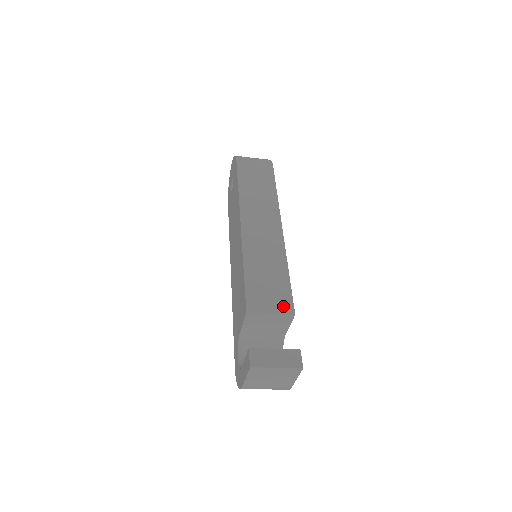
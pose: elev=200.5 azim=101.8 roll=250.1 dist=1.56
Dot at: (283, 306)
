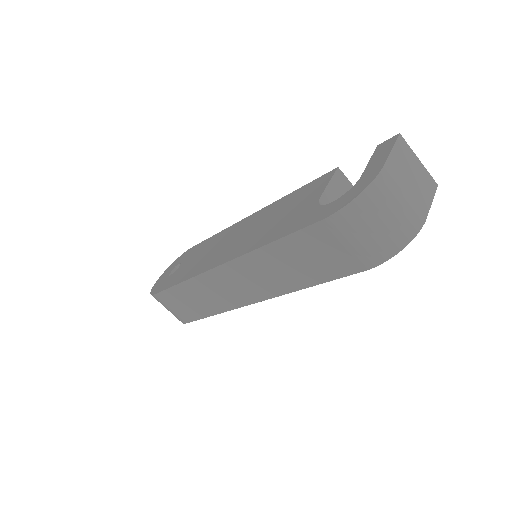
Dot at: occluded
